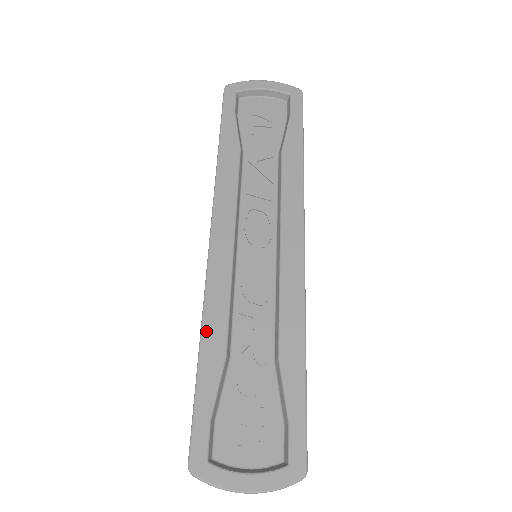
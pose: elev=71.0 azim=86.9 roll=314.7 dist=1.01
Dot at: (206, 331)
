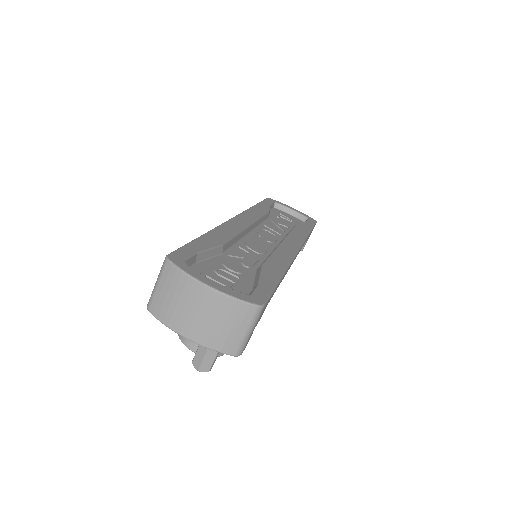
Dot at: (213, 232)
